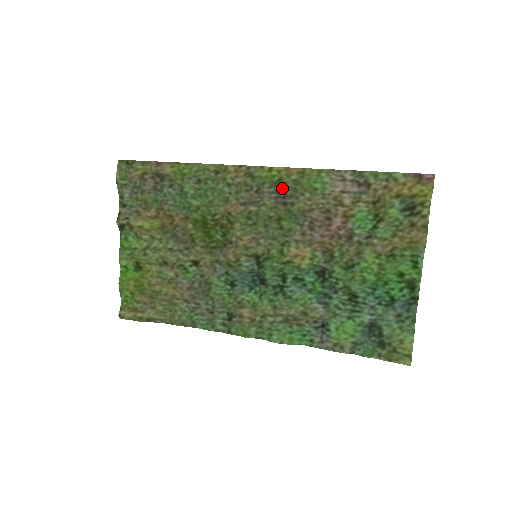
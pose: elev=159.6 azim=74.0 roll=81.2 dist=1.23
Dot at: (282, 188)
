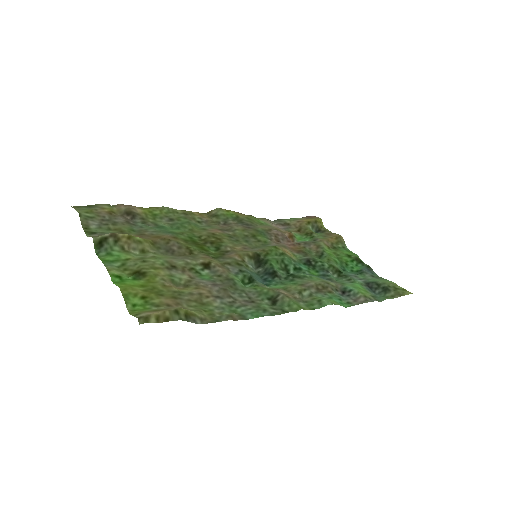
Dot at: (242, 221)
